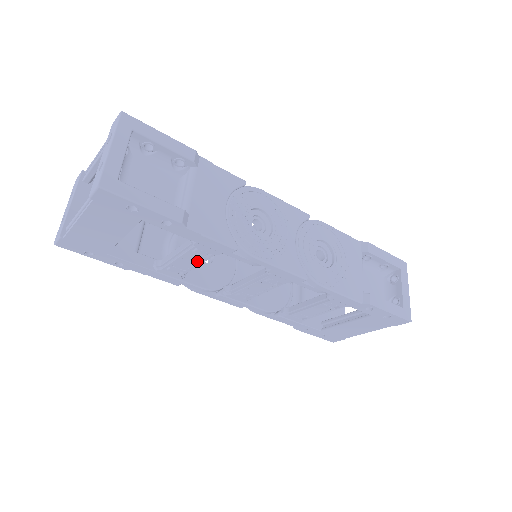
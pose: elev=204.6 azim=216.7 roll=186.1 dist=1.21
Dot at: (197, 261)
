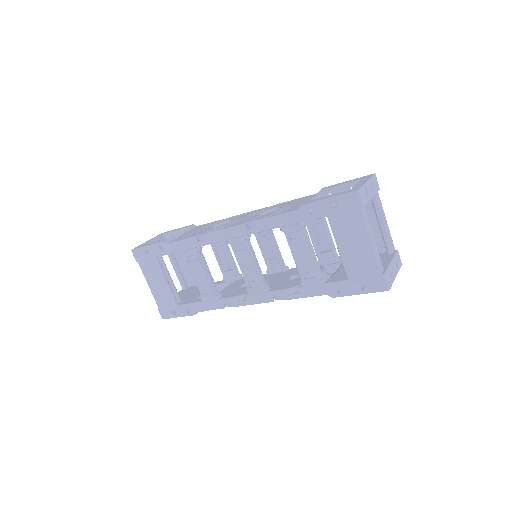
Dot at: (200, 269)
